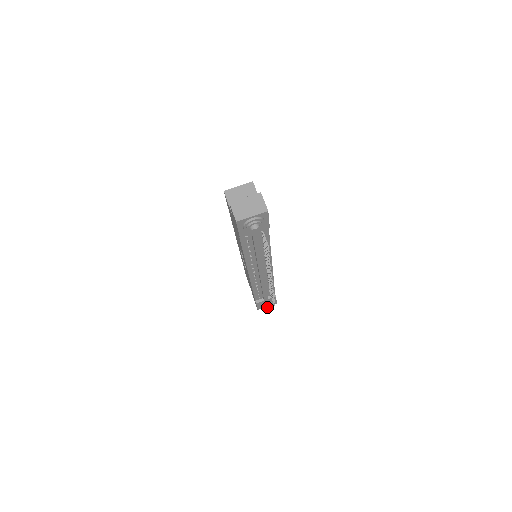
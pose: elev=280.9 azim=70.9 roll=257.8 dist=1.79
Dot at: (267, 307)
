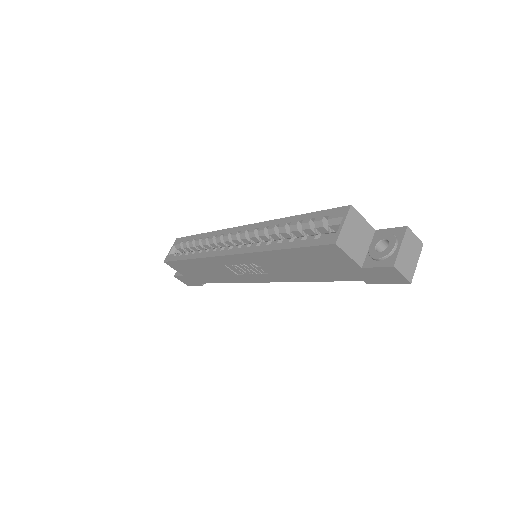
Dot at: occluded
